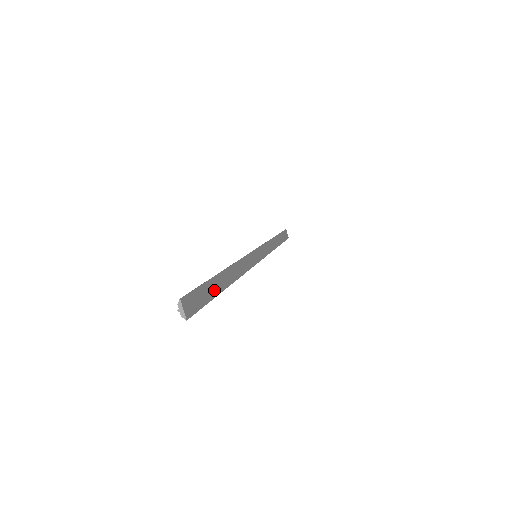
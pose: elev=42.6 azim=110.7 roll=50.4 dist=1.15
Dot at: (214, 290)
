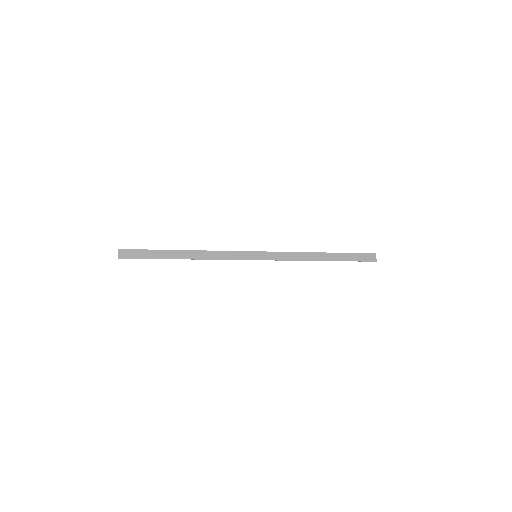
Dot at: (160, 256)
